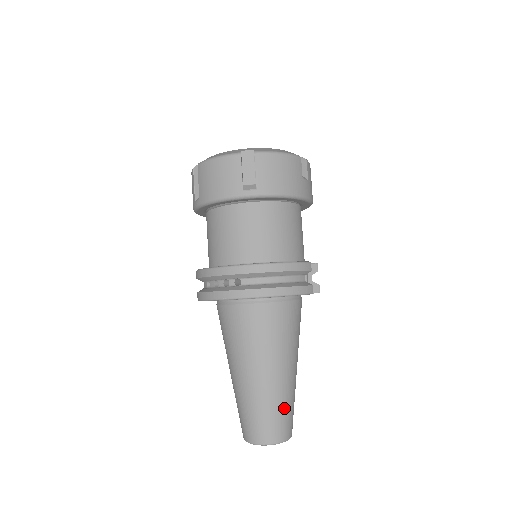
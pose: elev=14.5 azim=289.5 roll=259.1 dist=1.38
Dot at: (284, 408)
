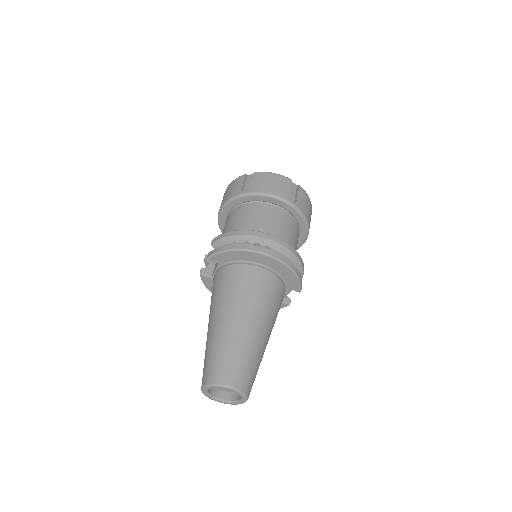
Dot at: (257, 366)
